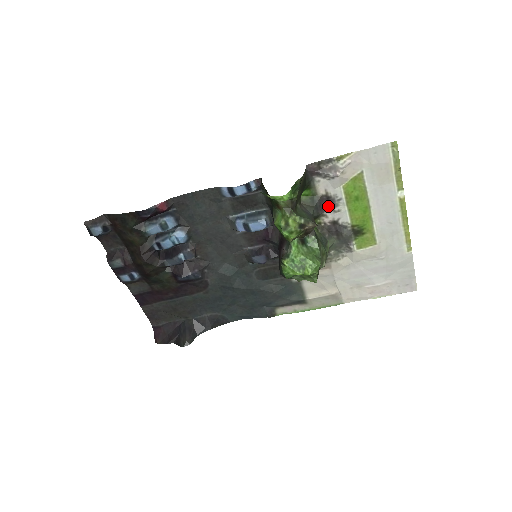
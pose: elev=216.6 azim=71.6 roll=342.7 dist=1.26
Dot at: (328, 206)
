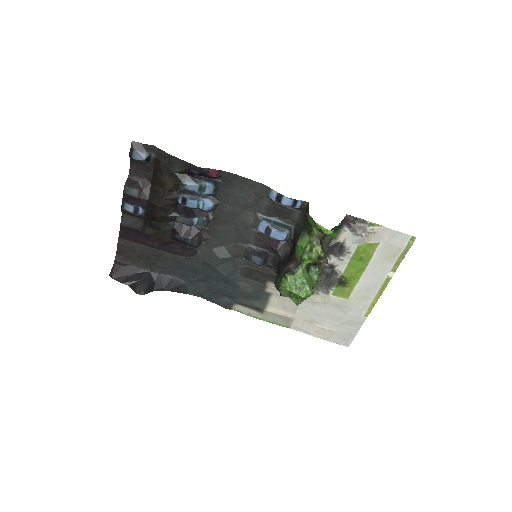
Dot at: (337, 252)
